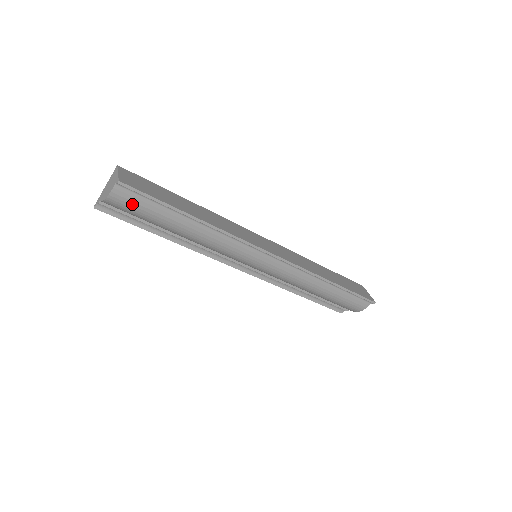
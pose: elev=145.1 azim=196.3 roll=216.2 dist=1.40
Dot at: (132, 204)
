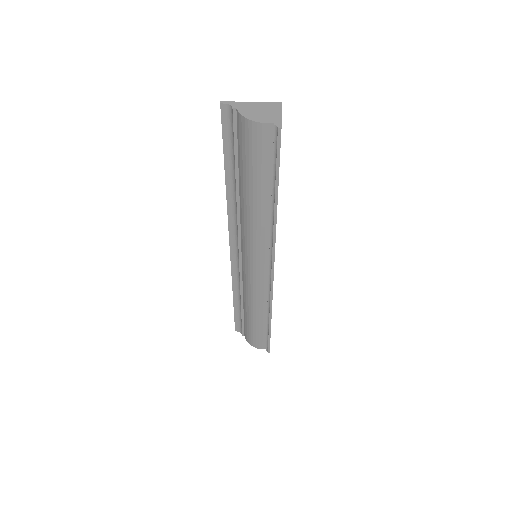
Dot at: (258, 146)
